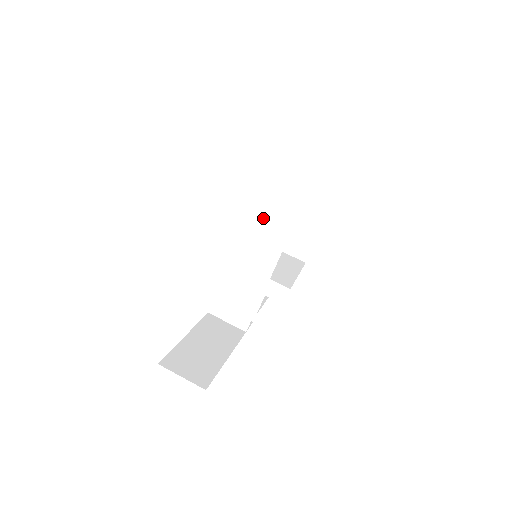
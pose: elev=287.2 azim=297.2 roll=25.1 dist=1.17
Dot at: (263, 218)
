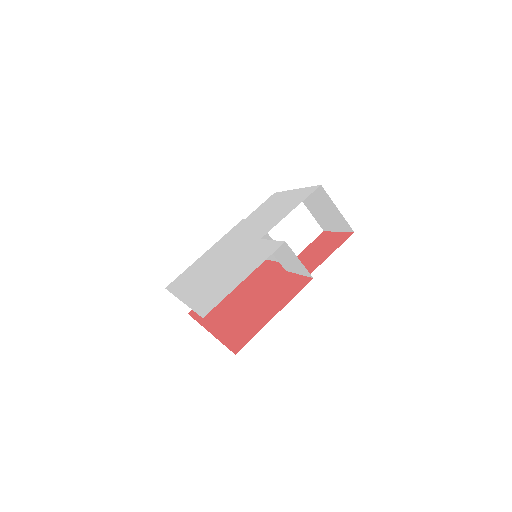
Dot at: occluded
